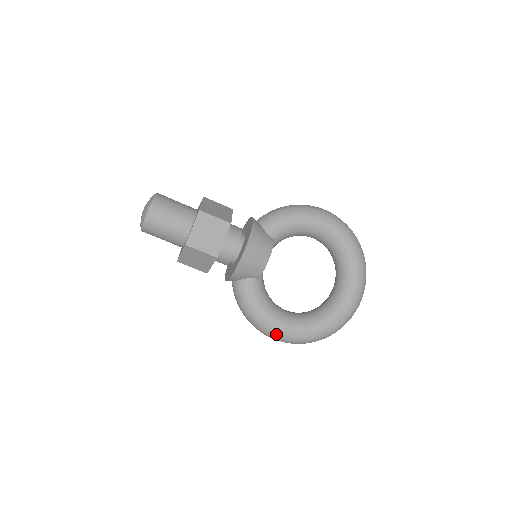
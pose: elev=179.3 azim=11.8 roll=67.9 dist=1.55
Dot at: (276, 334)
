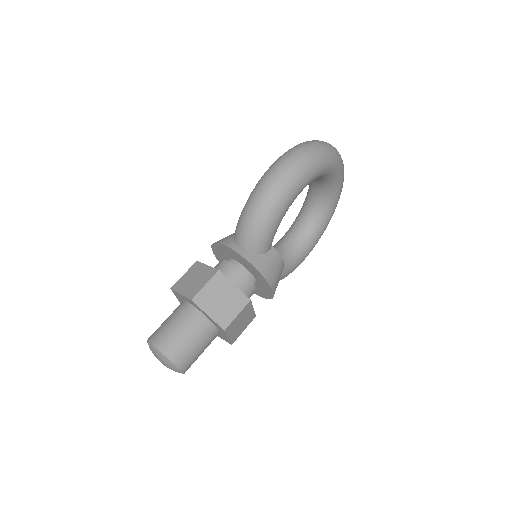
Dot at: occluded
